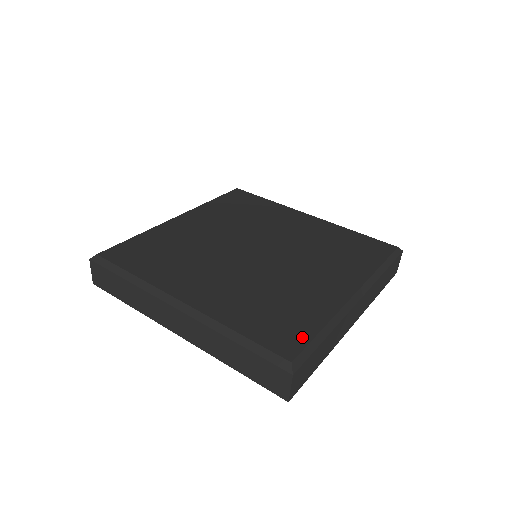
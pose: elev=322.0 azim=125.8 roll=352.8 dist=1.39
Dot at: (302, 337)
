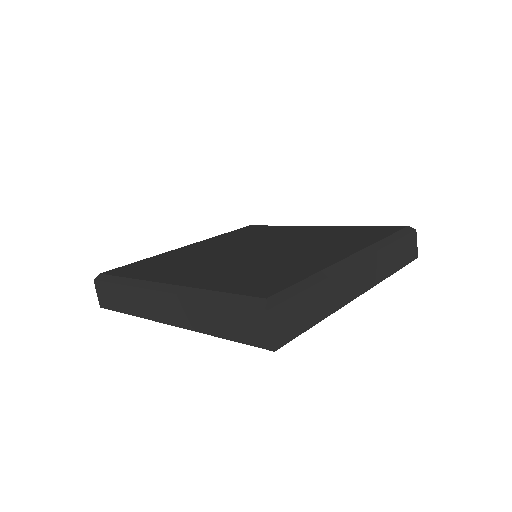
Dot at: (284, 284)
